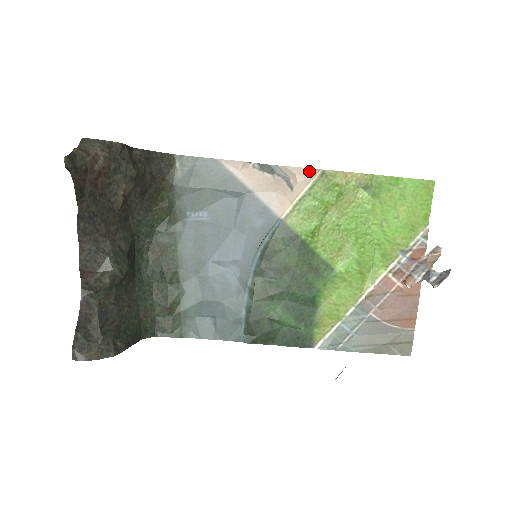
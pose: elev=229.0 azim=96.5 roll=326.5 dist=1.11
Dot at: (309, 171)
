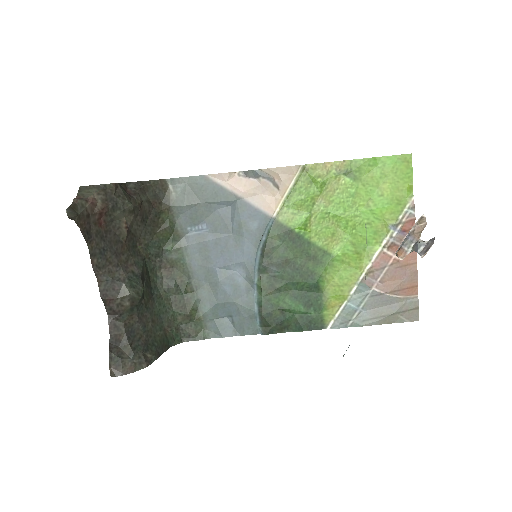
Dot at: (290, 169)
